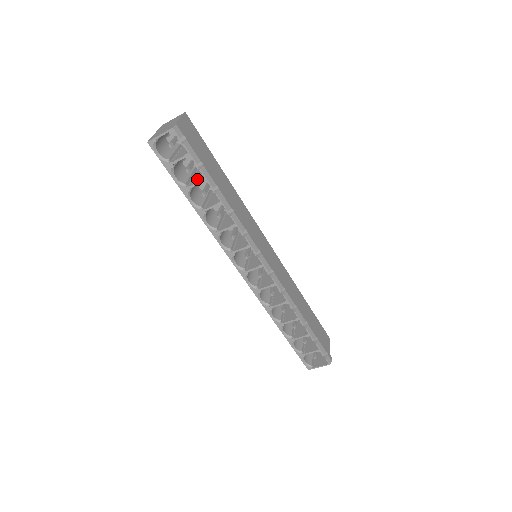
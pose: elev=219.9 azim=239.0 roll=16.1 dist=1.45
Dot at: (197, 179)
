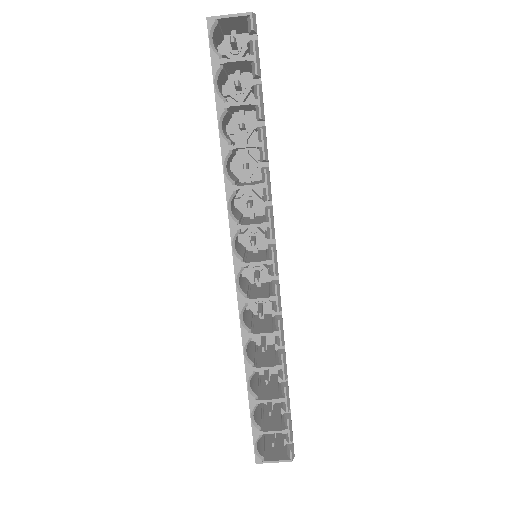
Dot at: occluded
